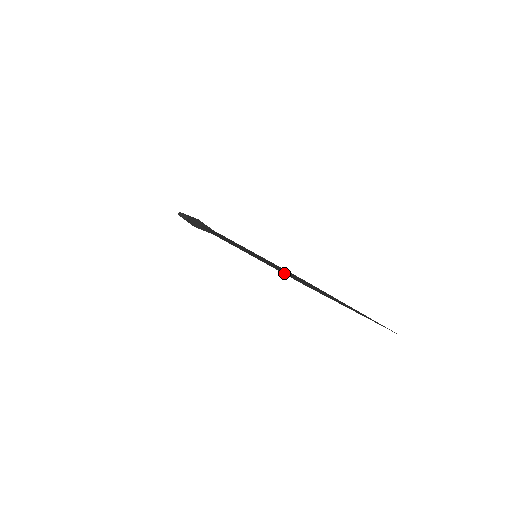
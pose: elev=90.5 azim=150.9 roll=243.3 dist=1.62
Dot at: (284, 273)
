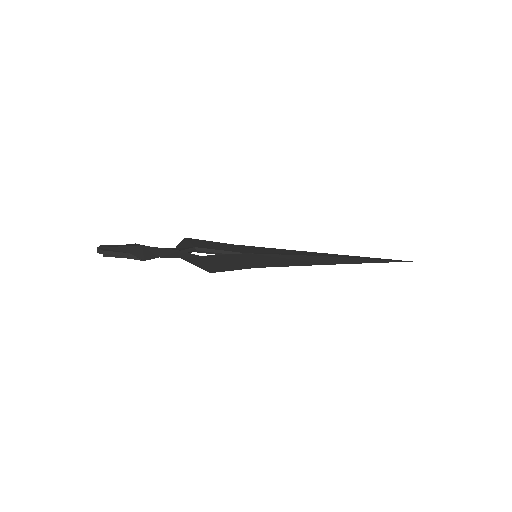
Dot at: occluded
